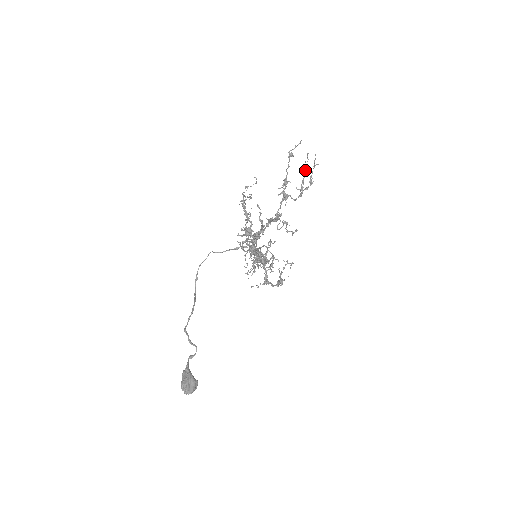
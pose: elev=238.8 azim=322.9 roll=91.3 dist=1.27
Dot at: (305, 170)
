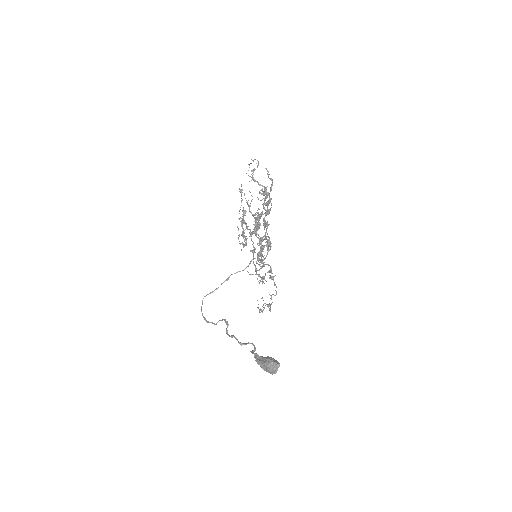
Dot at: (242, 223)
